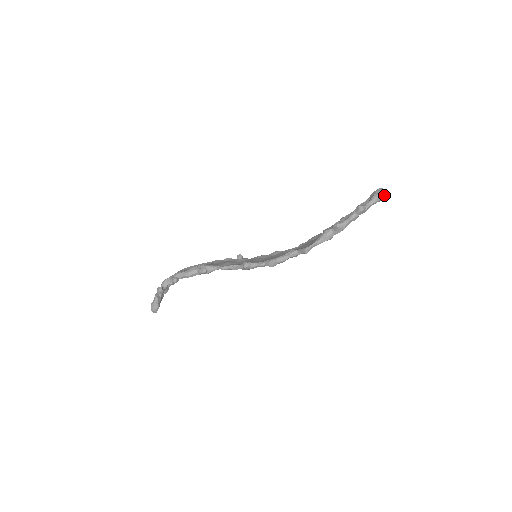
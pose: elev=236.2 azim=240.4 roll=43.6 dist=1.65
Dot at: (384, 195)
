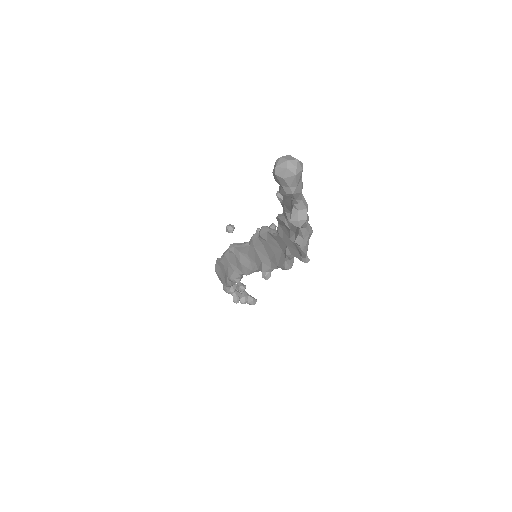
Dot at: (298, 176)
